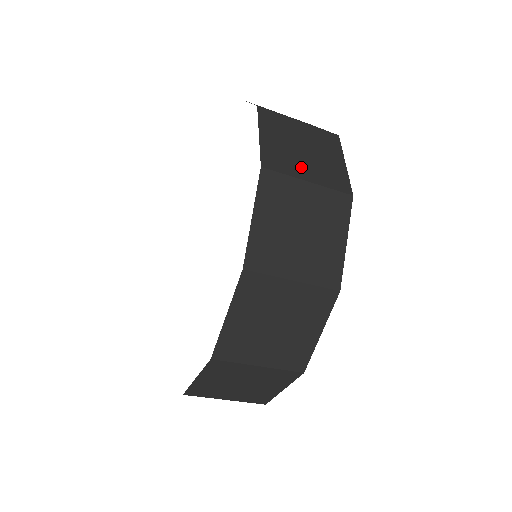
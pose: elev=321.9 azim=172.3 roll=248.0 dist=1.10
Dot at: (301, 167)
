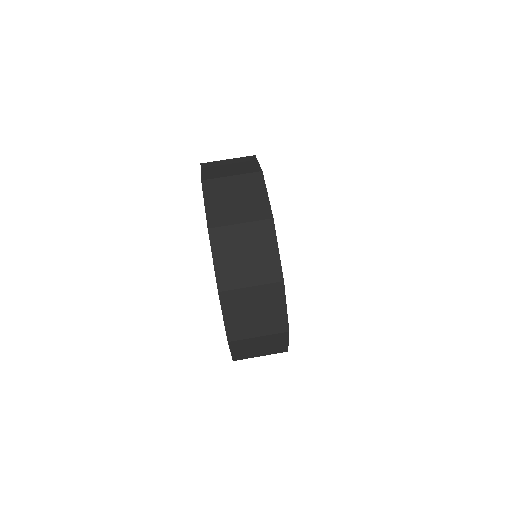
Dot at: occluded
